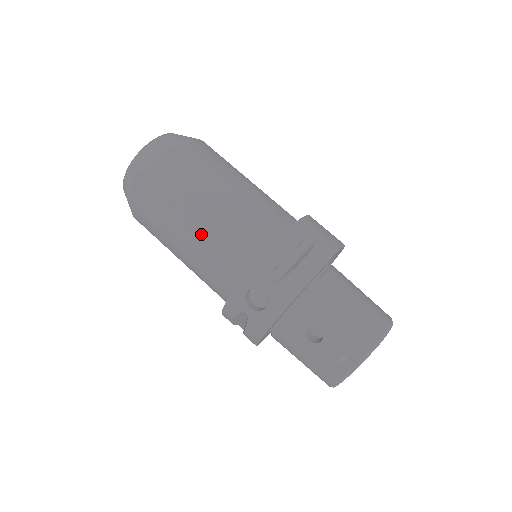
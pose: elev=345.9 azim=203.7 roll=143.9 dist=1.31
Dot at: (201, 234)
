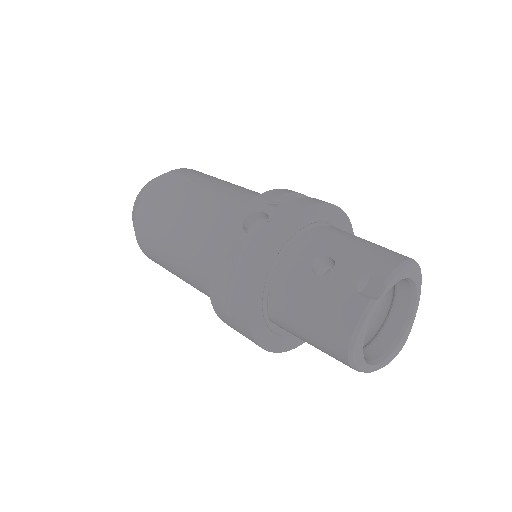
Dot at: (204, 199)
